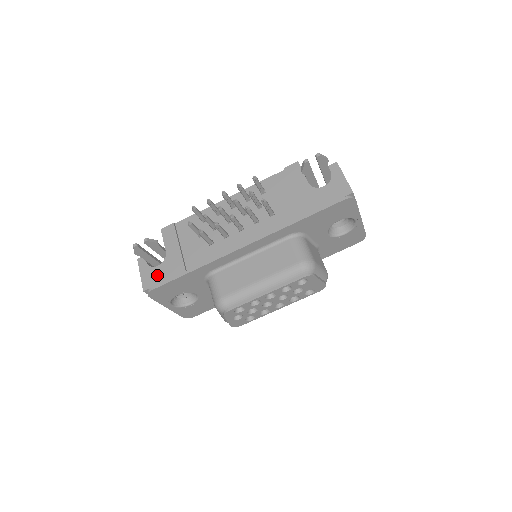
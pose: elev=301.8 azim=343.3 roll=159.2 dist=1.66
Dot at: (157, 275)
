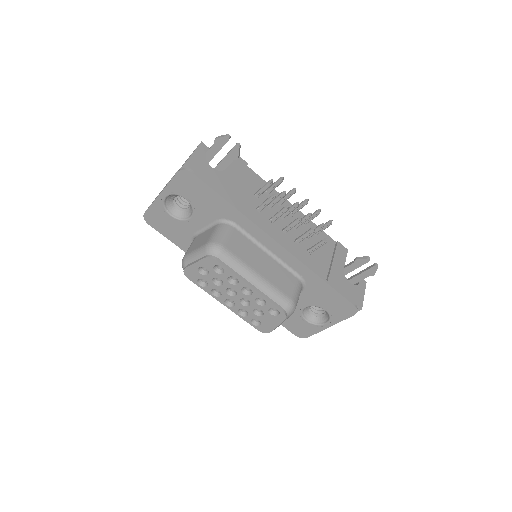
Dot at: (206, 170)
